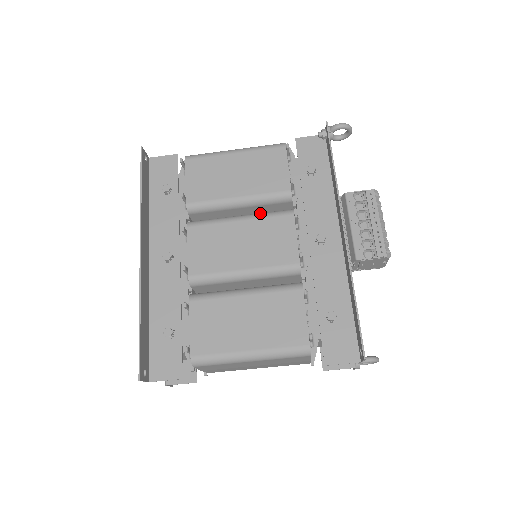
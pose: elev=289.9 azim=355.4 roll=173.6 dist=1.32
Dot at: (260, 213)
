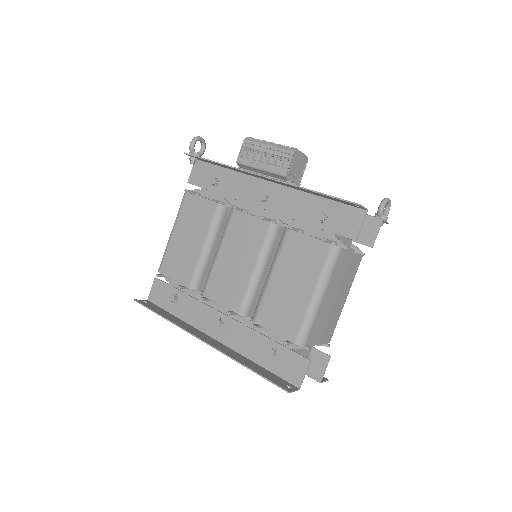
Dot at: (222, 235)
